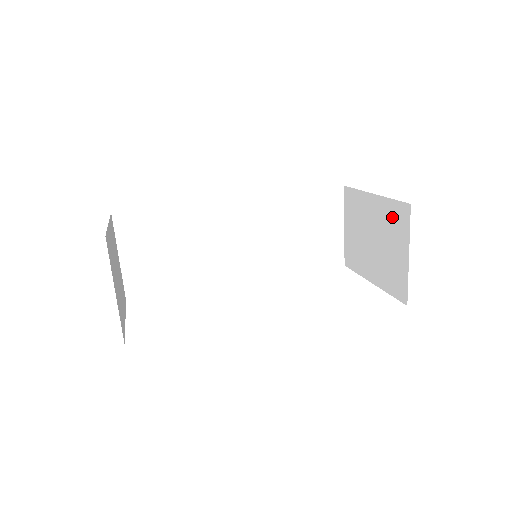
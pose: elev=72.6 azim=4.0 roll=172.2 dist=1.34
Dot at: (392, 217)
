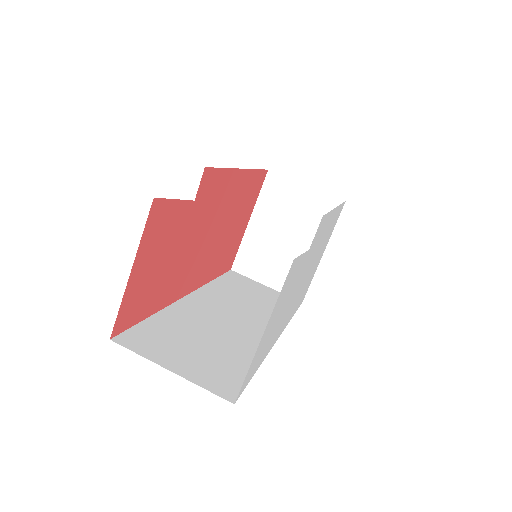
Dot at: (273, 198)
